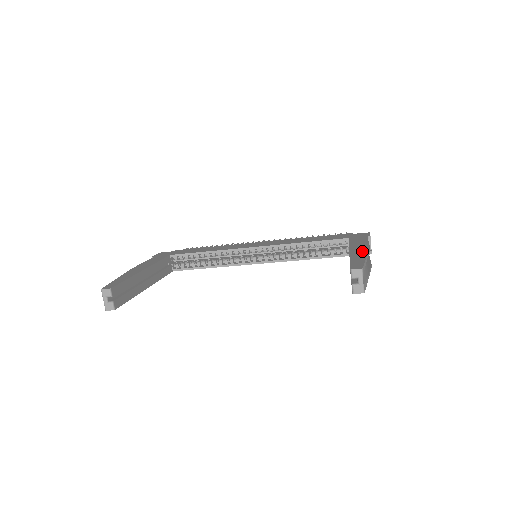
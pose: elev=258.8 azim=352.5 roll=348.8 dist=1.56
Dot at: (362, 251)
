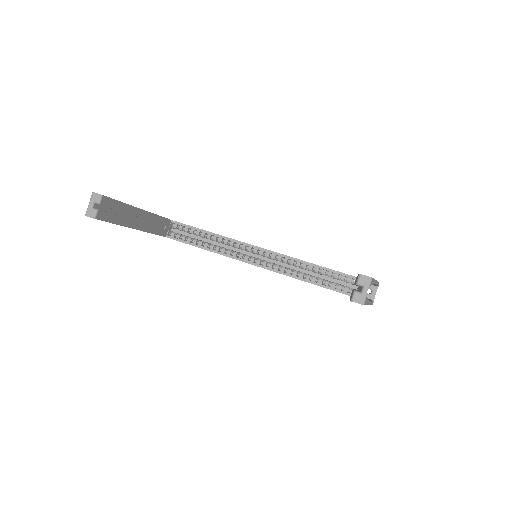
Dot at: occluded
